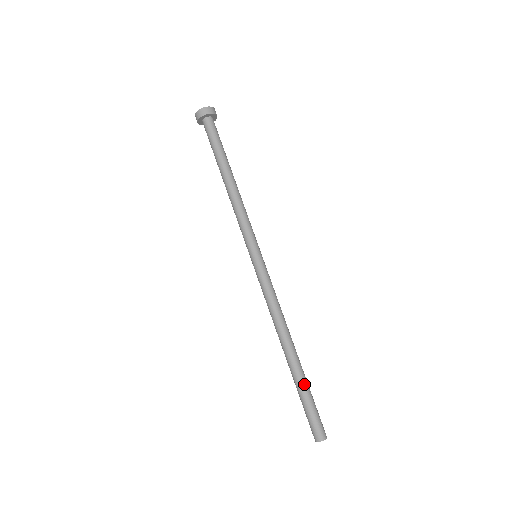
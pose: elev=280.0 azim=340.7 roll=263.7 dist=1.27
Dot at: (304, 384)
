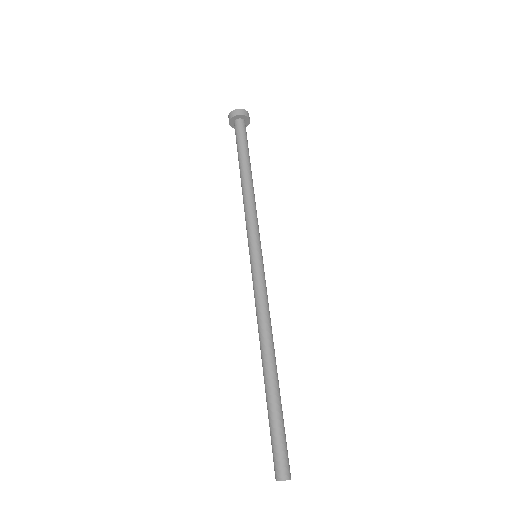
Dot at: (280, 405)
